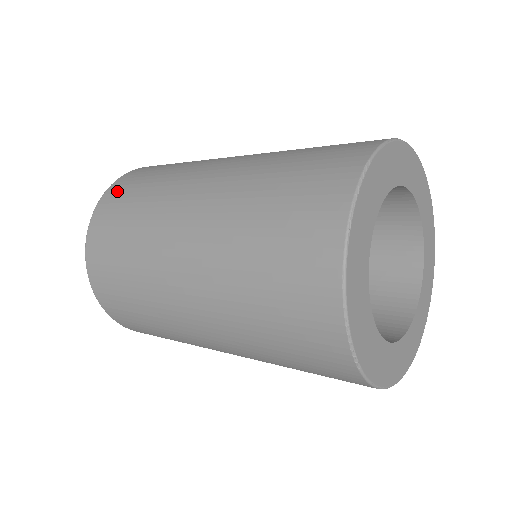
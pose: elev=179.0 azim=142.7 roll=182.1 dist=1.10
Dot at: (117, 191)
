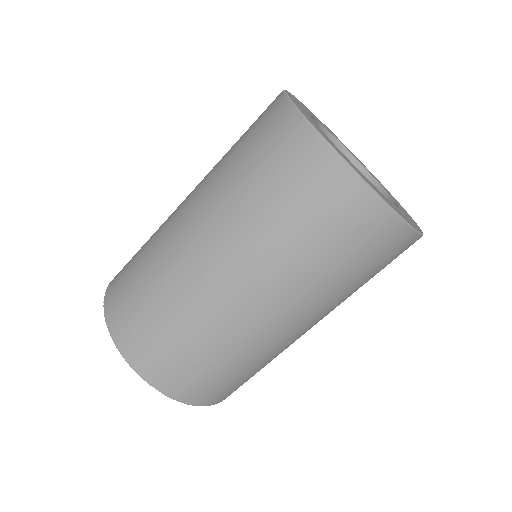
Dot at: (117, 277)
